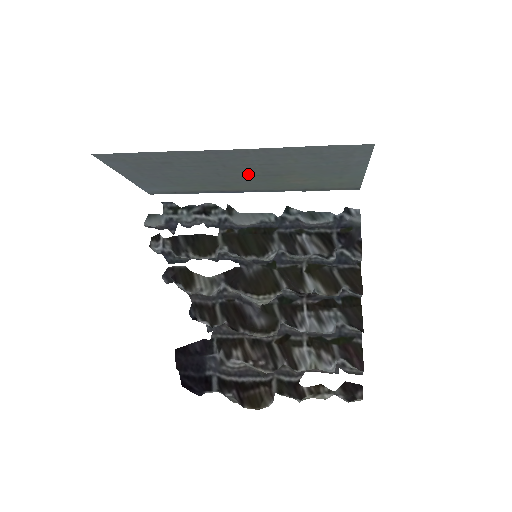
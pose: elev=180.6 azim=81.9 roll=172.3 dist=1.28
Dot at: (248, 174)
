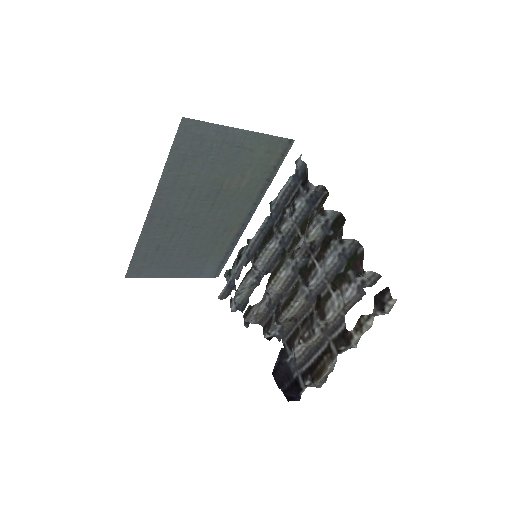
Dot at: (207, 210)
